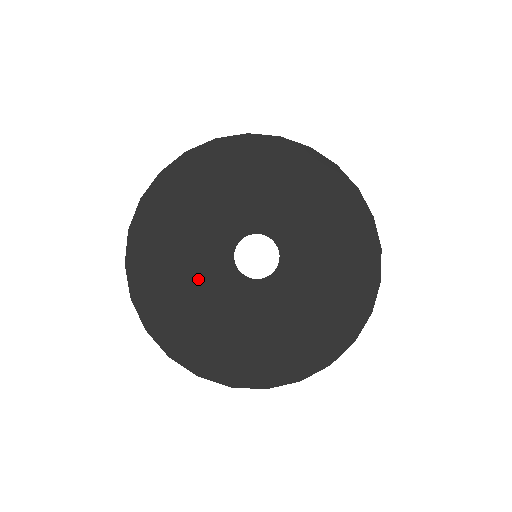
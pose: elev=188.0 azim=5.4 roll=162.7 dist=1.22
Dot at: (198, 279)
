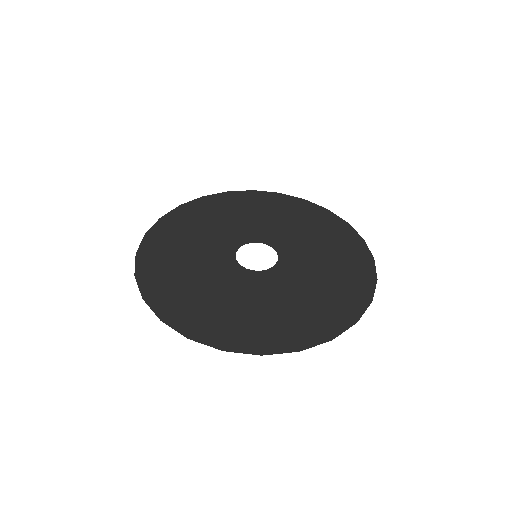
Dot at: (200, 267)
